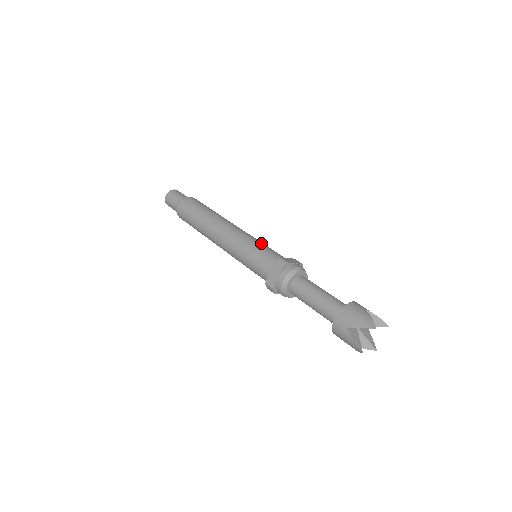
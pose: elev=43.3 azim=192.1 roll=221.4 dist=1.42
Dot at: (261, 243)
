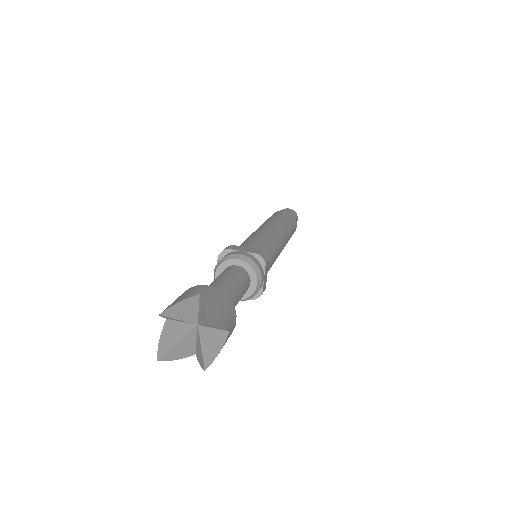
Dot at: (256, 237)
